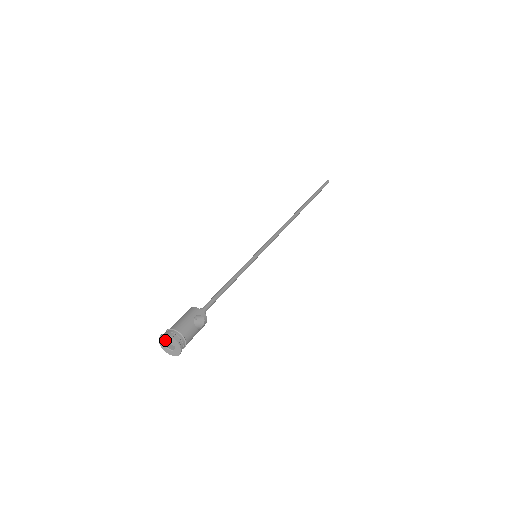
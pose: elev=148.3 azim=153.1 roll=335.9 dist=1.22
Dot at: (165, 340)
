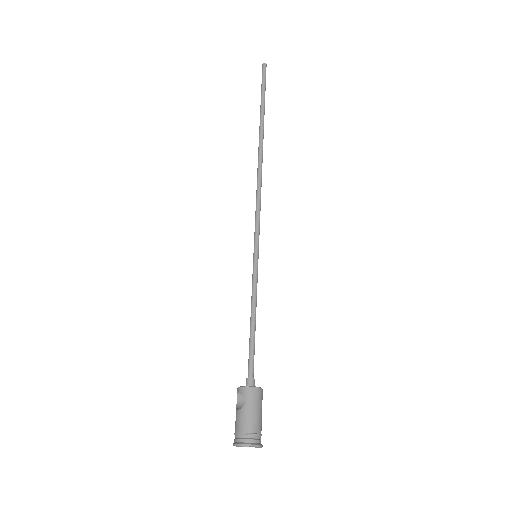
Dot at: (249, 446)
